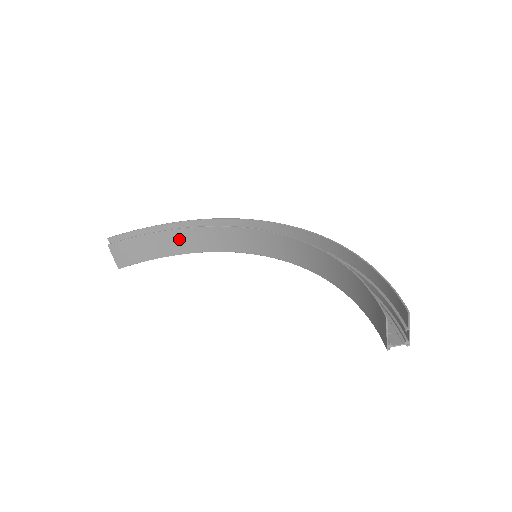
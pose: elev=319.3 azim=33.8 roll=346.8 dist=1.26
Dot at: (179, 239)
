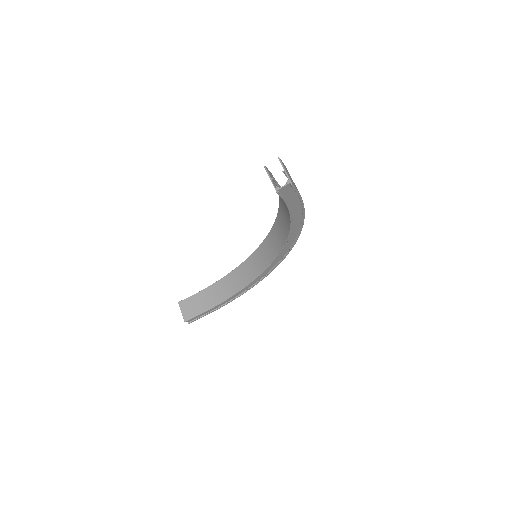
Dot at: (223, 287)
